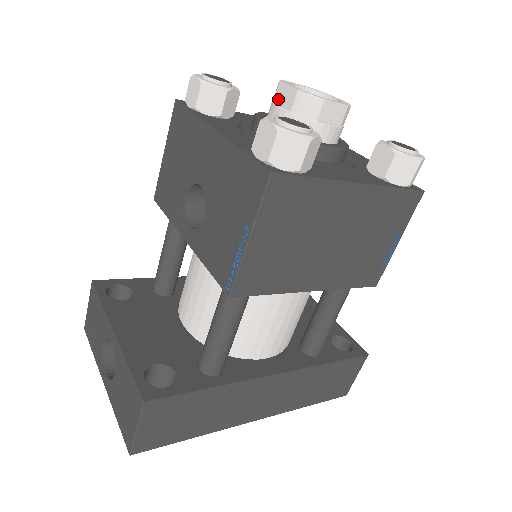
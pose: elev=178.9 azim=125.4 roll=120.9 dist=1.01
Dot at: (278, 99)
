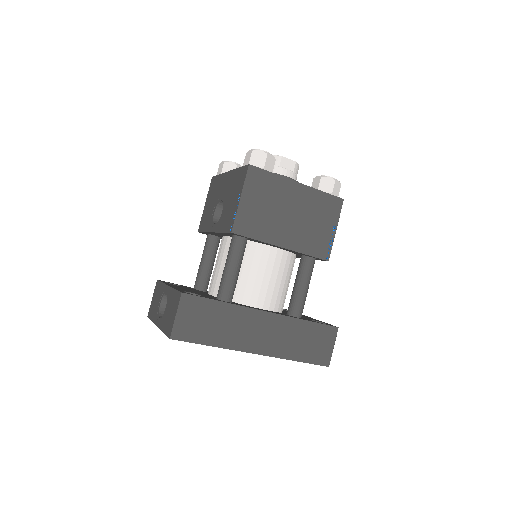
Dot at: occluded
